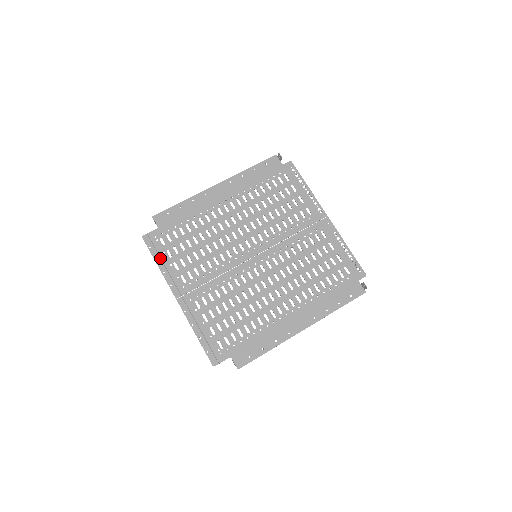
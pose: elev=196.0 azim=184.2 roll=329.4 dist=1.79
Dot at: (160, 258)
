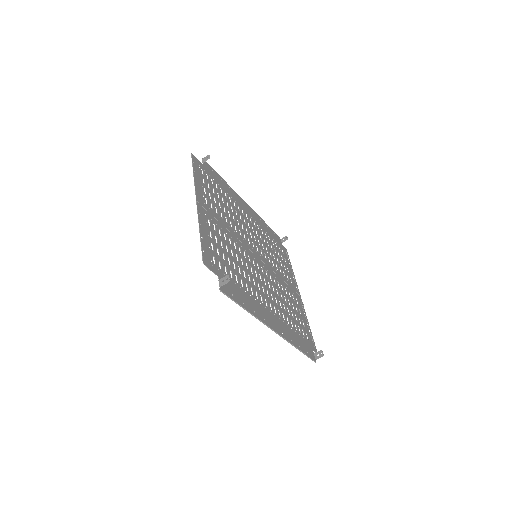
Dot at: (197, 174)
